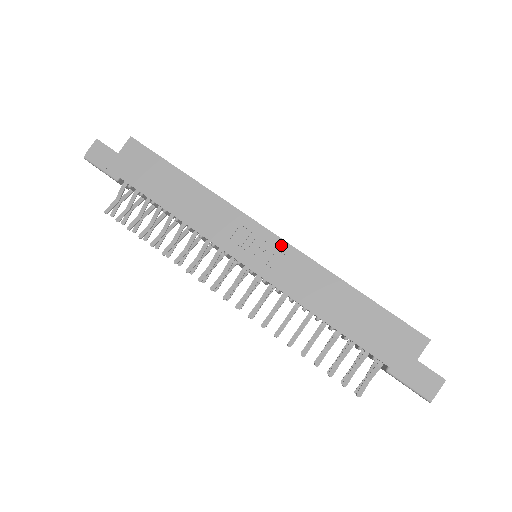
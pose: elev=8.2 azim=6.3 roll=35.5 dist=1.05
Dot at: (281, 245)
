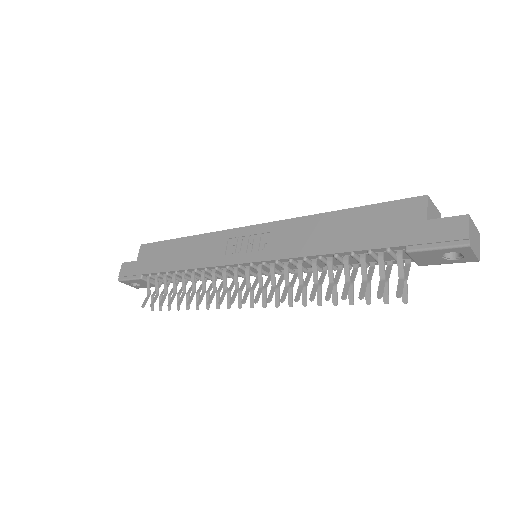
Dot at: (262, 228)
